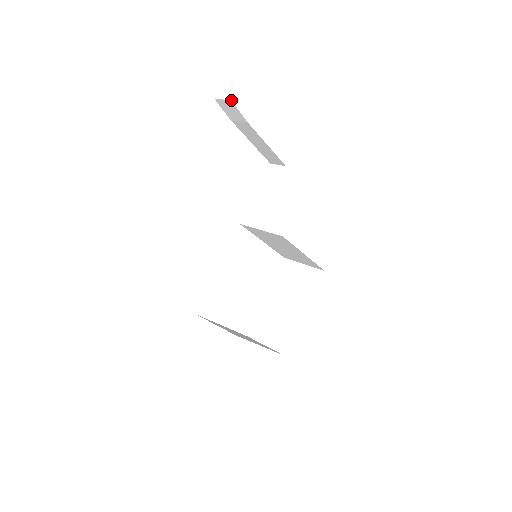
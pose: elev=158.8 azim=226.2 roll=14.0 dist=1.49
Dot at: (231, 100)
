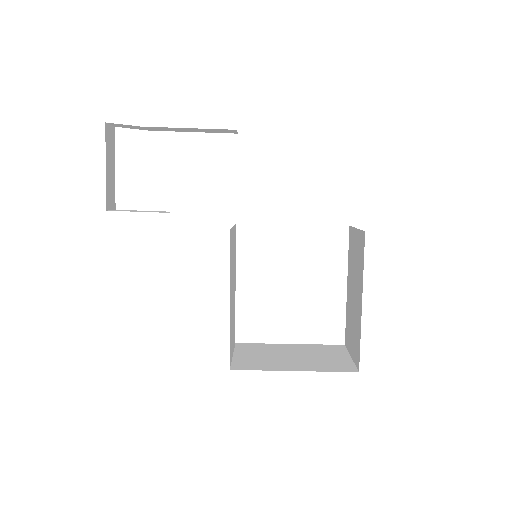
Dot at: occluded
